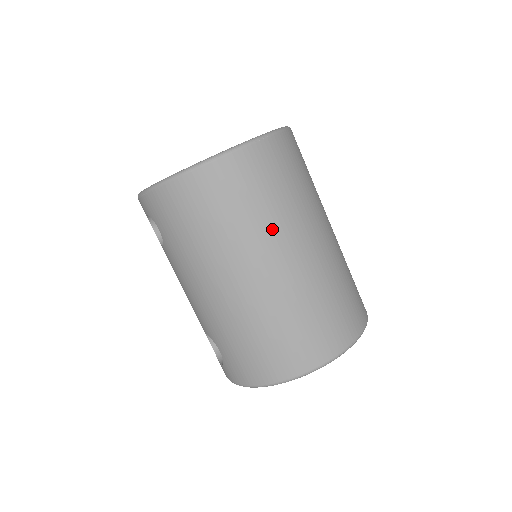
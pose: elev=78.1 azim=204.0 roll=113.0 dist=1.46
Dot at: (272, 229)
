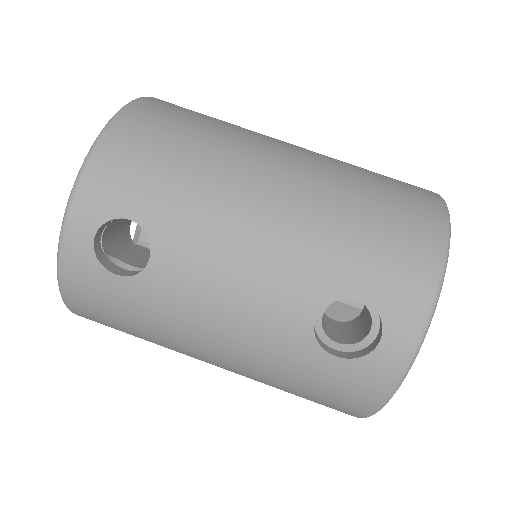
Dot at: occluded
